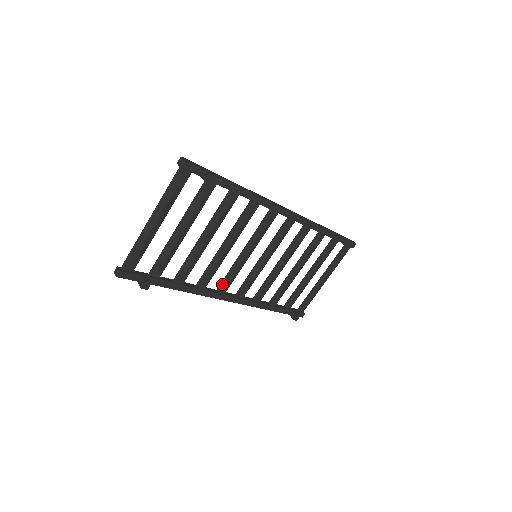
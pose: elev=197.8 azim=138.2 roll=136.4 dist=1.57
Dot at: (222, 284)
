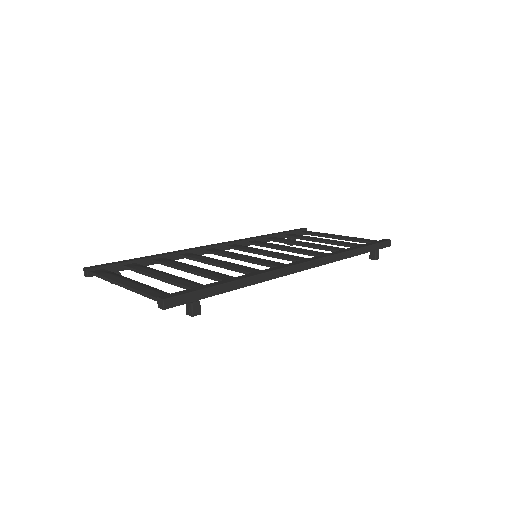
Dot at: (211, 253)
